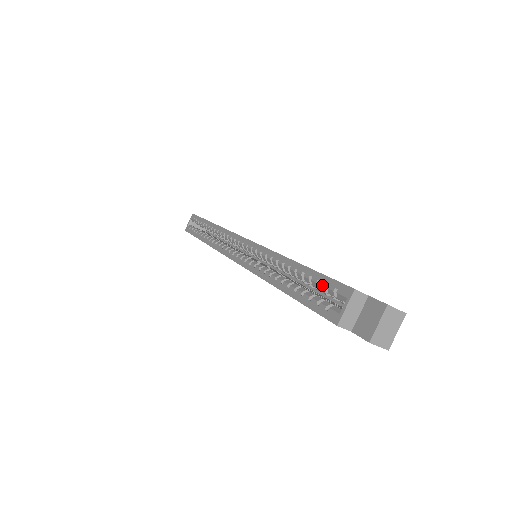
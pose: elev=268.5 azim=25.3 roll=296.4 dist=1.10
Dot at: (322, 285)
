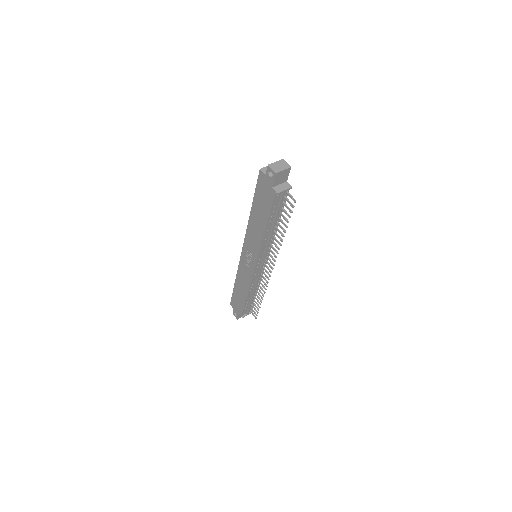
Dot at: occluded
